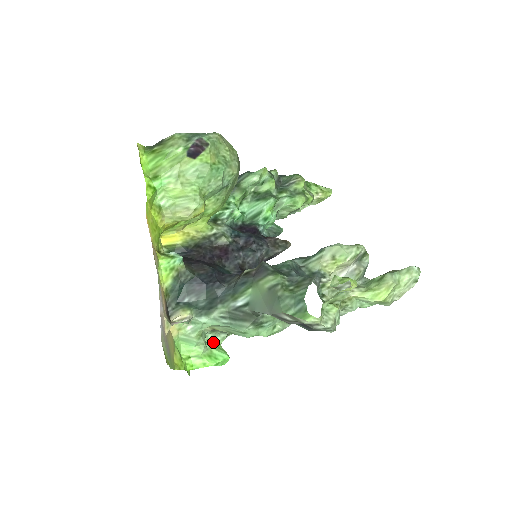
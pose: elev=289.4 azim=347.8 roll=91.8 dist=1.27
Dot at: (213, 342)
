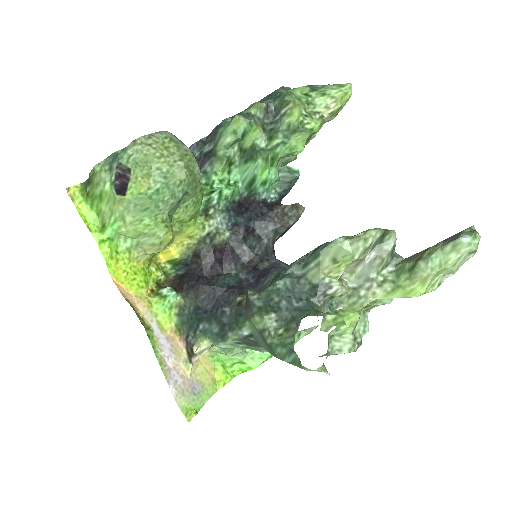
Dot at: occluded
